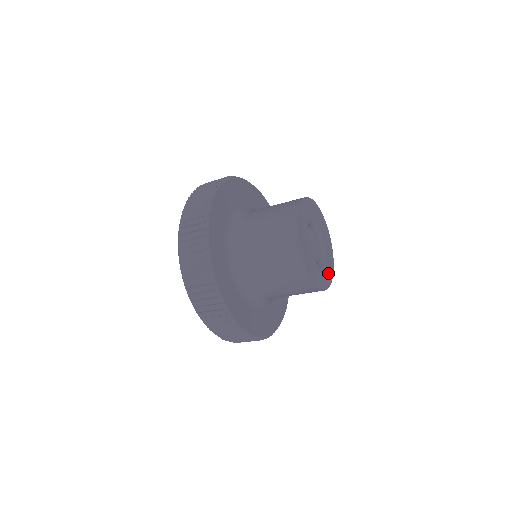
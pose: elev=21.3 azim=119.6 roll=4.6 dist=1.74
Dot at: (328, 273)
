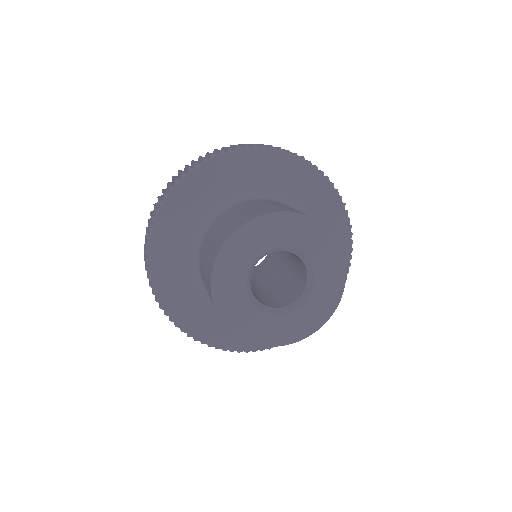
Dot at: (298, 326)
